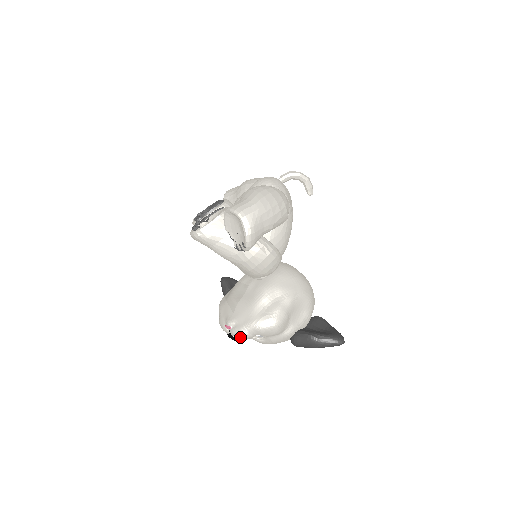
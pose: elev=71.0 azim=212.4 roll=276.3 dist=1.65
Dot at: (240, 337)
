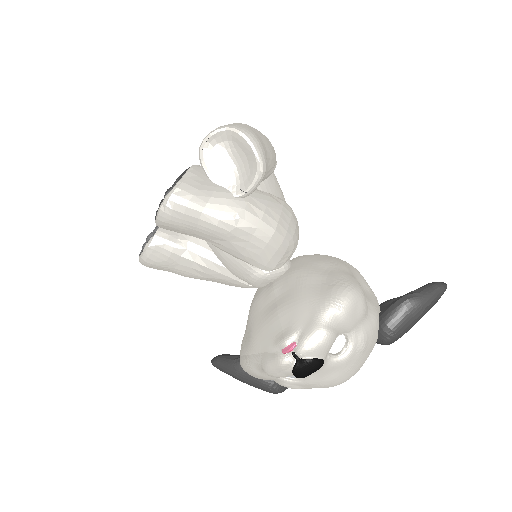
Dot at: (320, 345)
